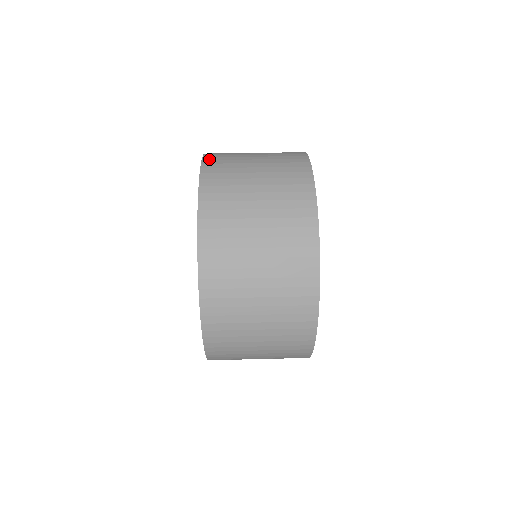
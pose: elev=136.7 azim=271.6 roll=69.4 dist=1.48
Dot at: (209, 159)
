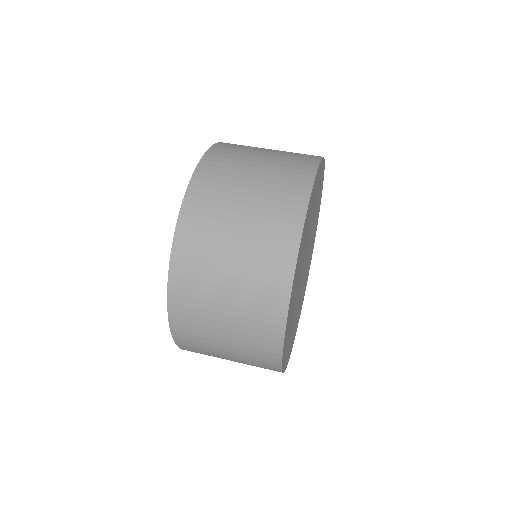
Dot at: (218, 147)
